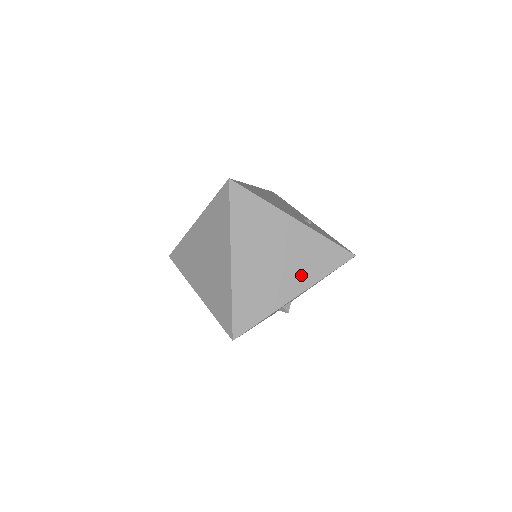
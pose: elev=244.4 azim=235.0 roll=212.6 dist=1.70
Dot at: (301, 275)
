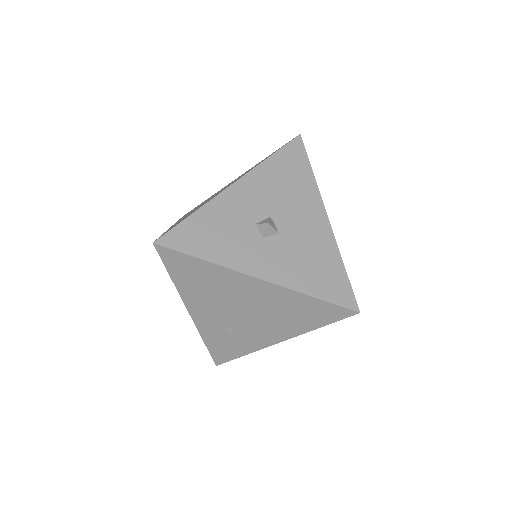
Dot at: occluded
